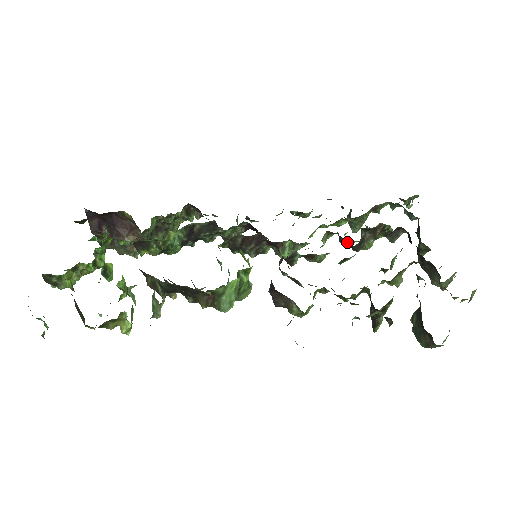
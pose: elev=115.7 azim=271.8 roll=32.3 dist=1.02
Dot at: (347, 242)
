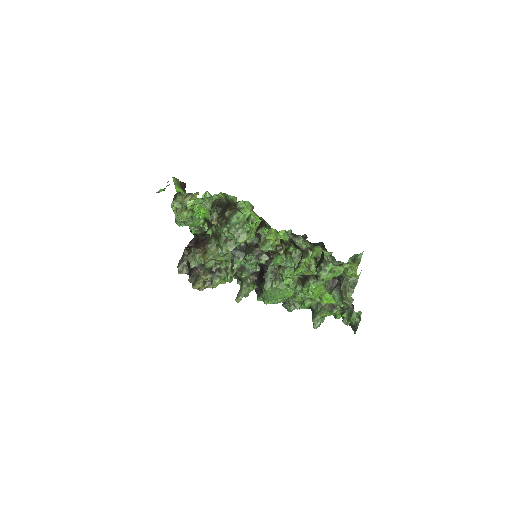
Dot at: occluded
